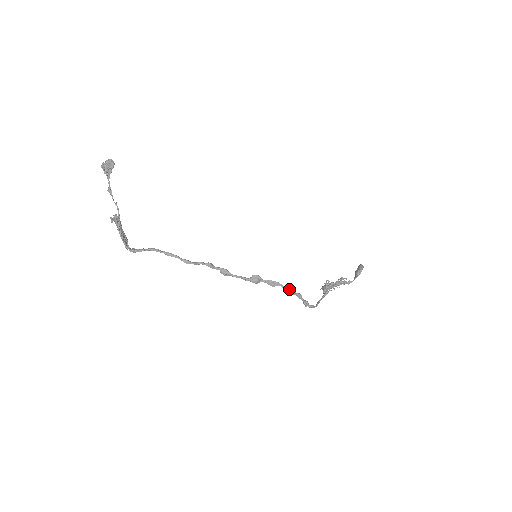
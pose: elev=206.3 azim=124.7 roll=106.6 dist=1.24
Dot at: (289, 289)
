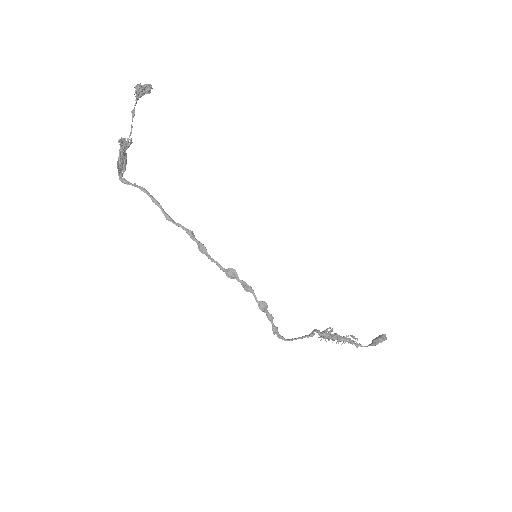
Dot at: (260, 302)
